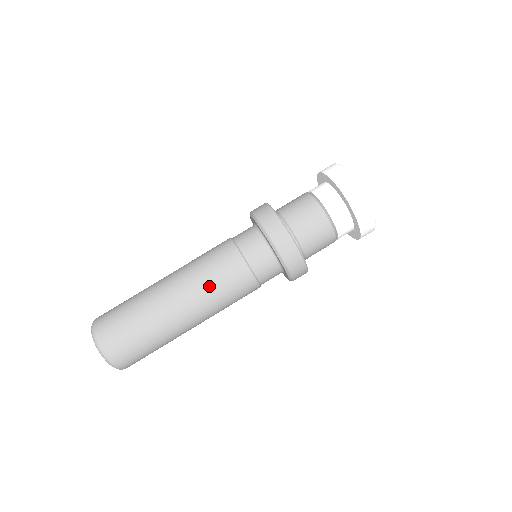
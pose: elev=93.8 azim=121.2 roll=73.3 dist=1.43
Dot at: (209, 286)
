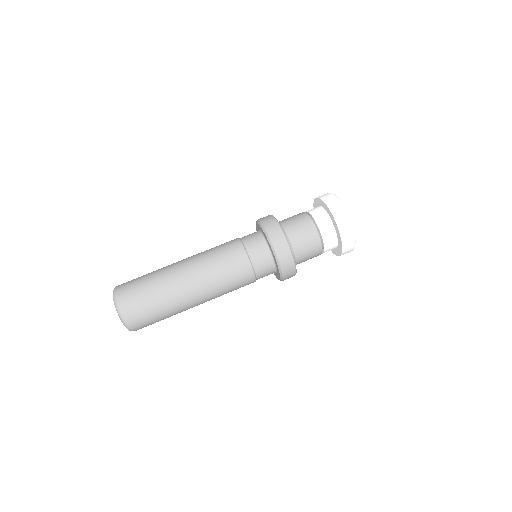
Dot at: (210, 257)
